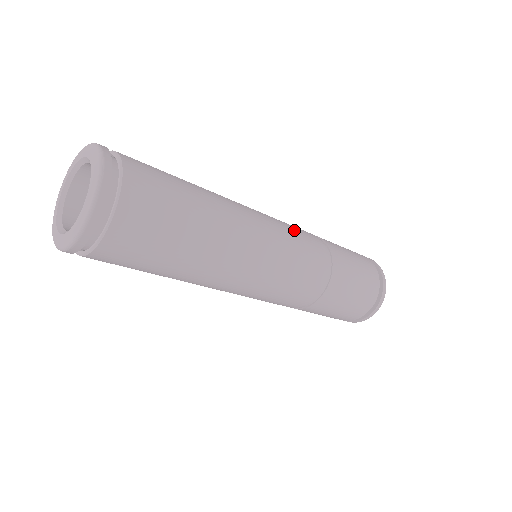
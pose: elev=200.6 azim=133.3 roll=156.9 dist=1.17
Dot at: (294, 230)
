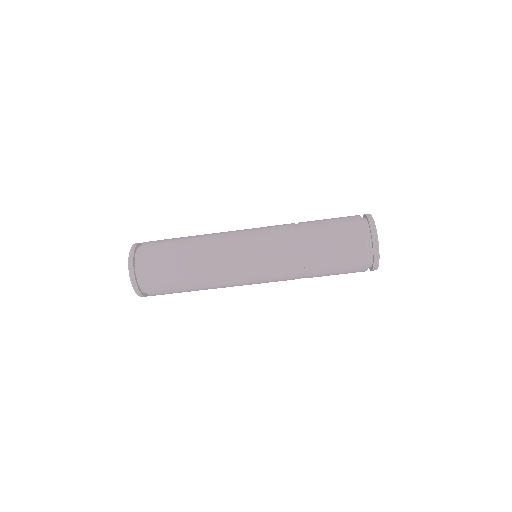
Dot at: occluded
